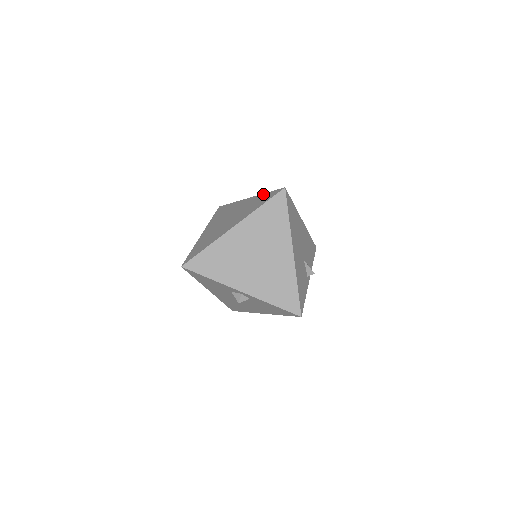
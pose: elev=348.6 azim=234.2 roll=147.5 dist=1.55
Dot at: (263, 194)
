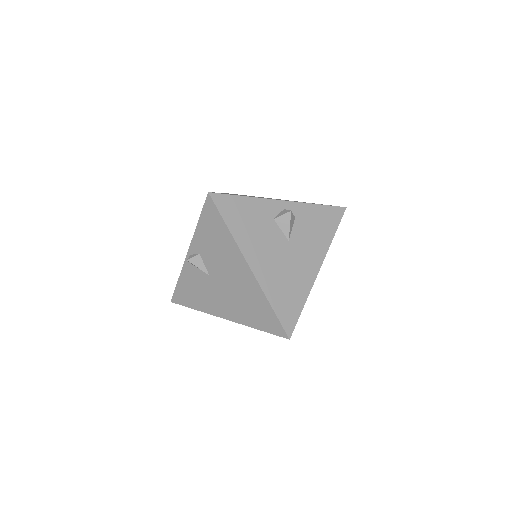
Dot at: occluded
